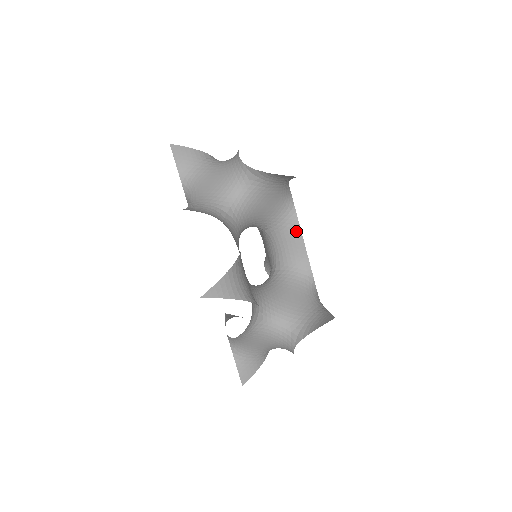
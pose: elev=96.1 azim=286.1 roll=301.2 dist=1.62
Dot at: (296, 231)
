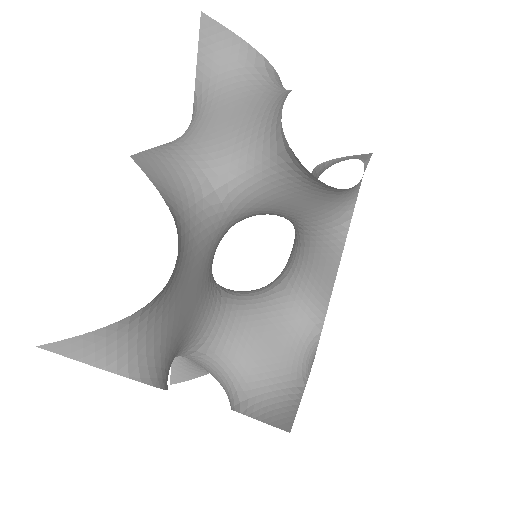
Dot at: (333, 256)
